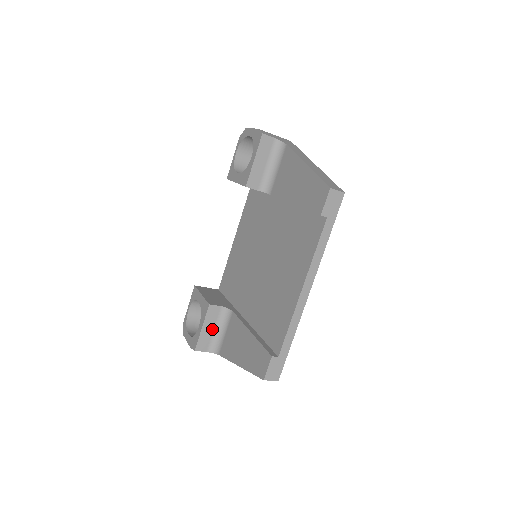
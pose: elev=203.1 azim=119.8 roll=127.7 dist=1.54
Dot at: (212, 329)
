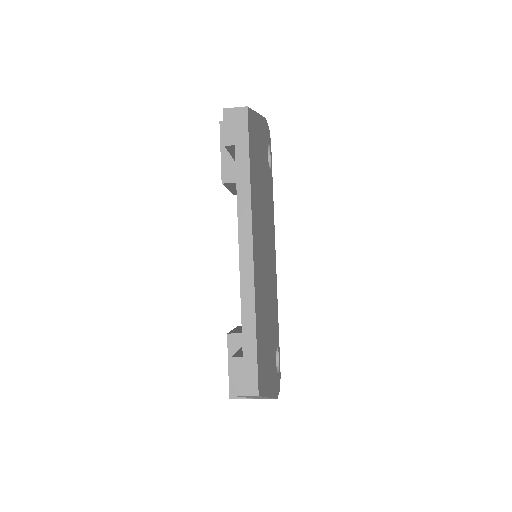
Dot at: occluded
